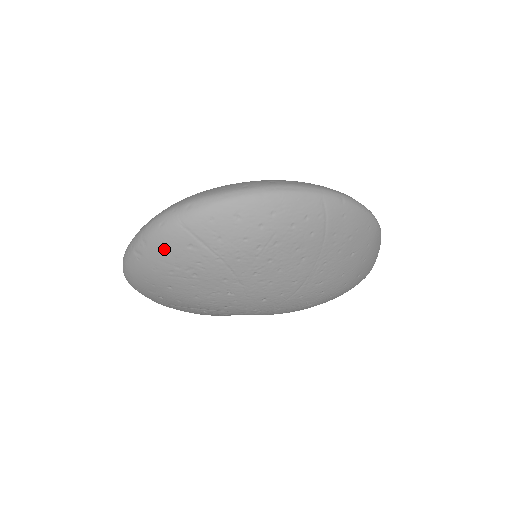
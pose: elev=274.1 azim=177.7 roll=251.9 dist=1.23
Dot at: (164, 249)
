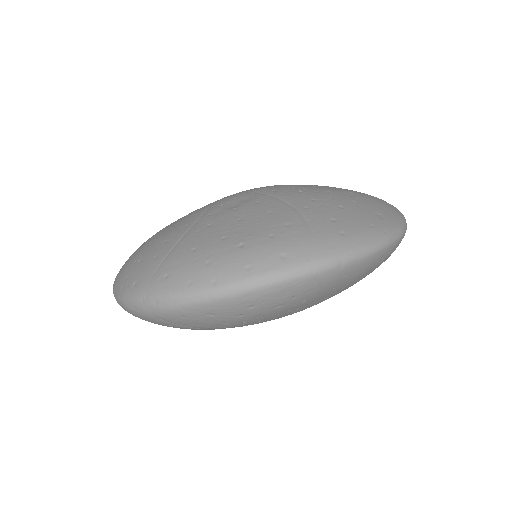
Dot at: (145, 320)
